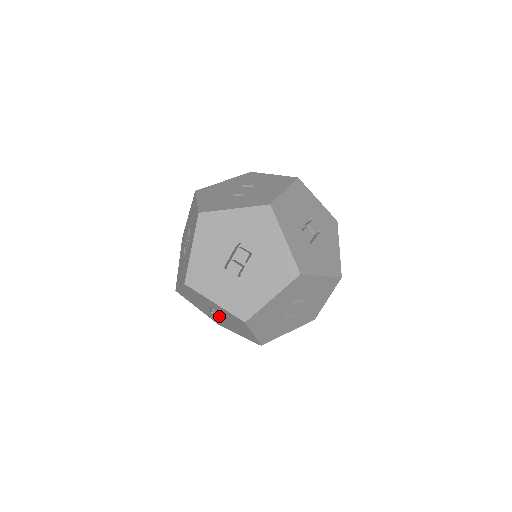
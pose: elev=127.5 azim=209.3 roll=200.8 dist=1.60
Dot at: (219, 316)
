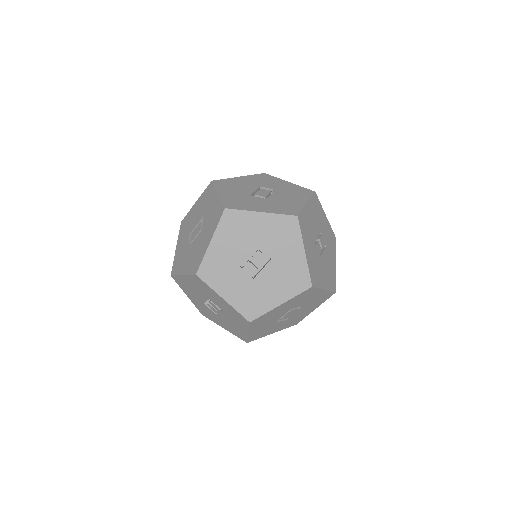
Dot at: (214, 309)
